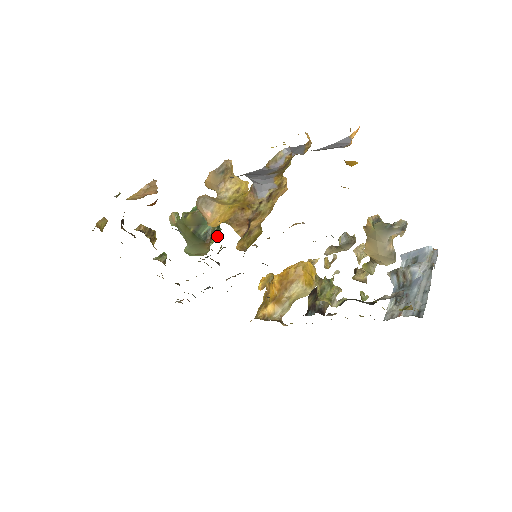
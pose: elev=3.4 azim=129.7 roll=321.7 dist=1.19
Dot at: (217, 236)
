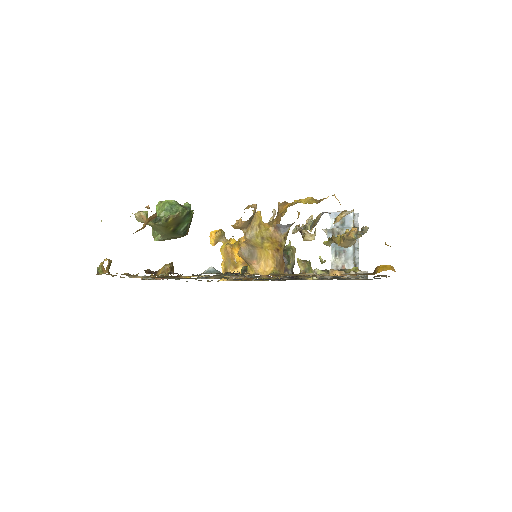
Dot at: occluded
